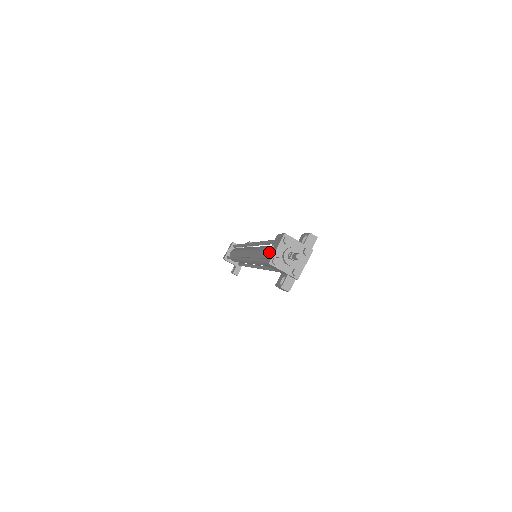
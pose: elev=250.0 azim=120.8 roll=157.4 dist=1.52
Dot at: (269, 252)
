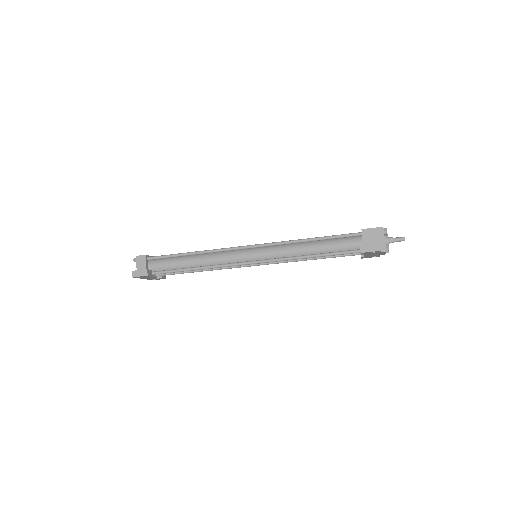
Dot at: occluded
